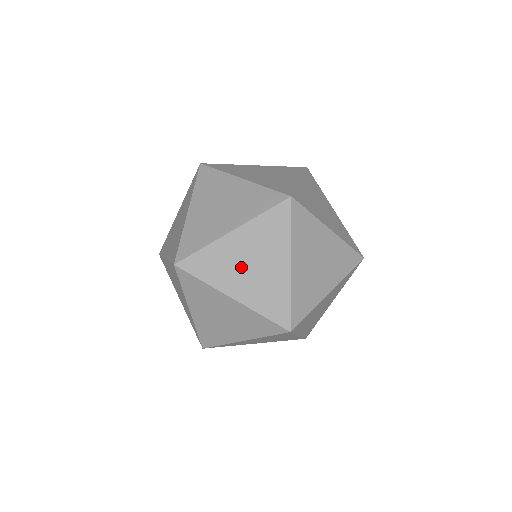
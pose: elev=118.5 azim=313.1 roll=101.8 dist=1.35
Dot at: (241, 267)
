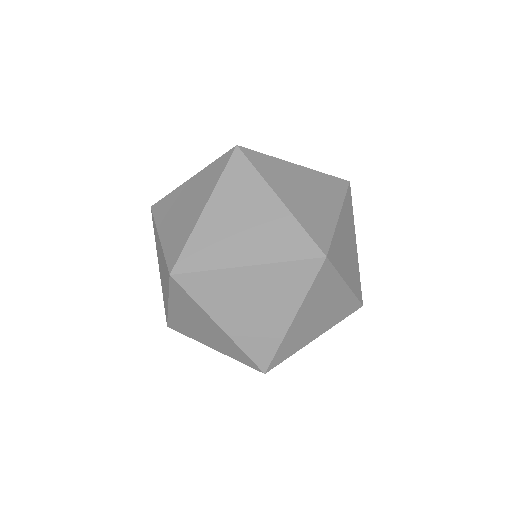
Dot at: occluded
